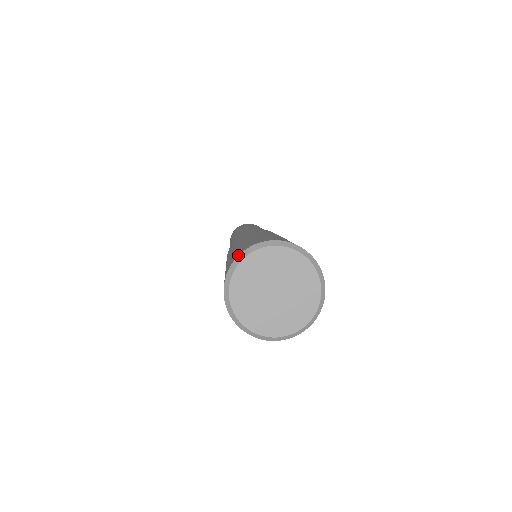
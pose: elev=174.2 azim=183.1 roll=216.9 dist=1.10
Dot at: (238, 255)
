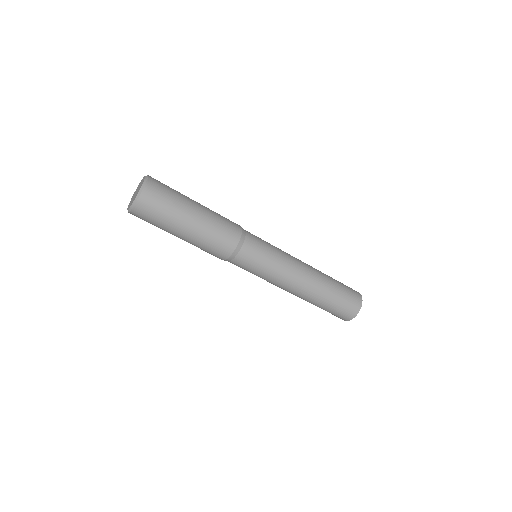
Dot at: occluded
